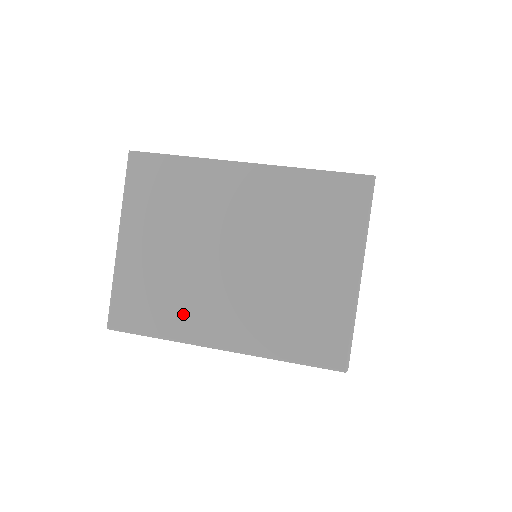
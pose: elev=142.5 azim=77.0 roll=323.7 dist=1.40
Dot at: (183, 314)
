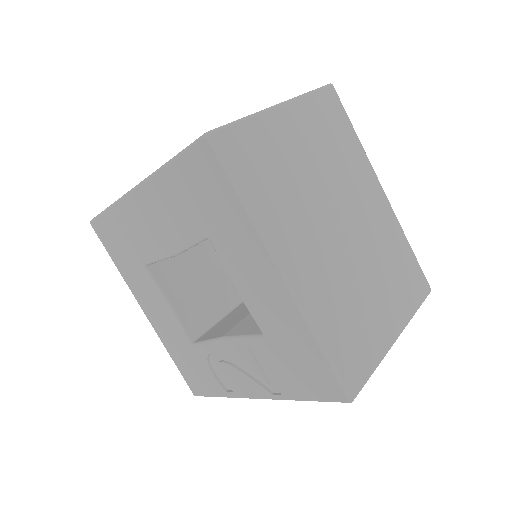
Dot at: occluded
